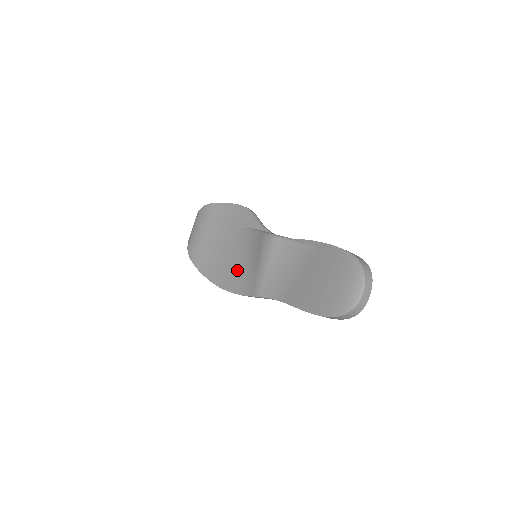
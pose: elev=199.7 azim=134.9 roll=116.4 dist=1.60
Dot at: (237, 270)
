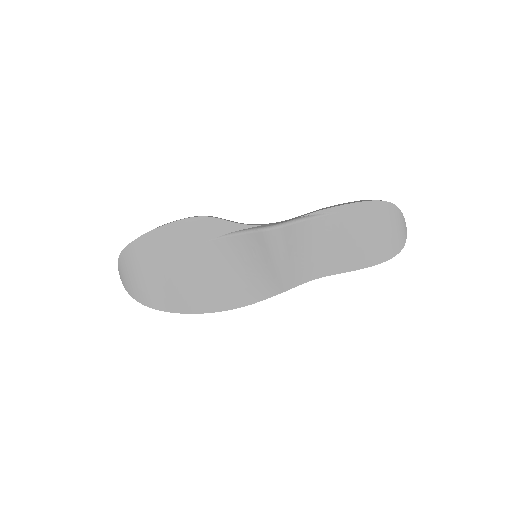
Dot at: (239, 282)
